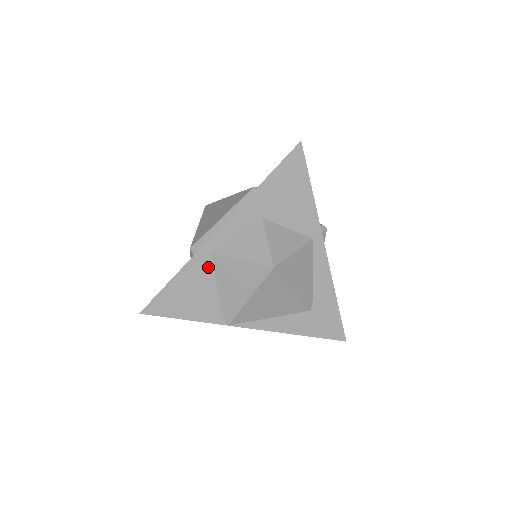
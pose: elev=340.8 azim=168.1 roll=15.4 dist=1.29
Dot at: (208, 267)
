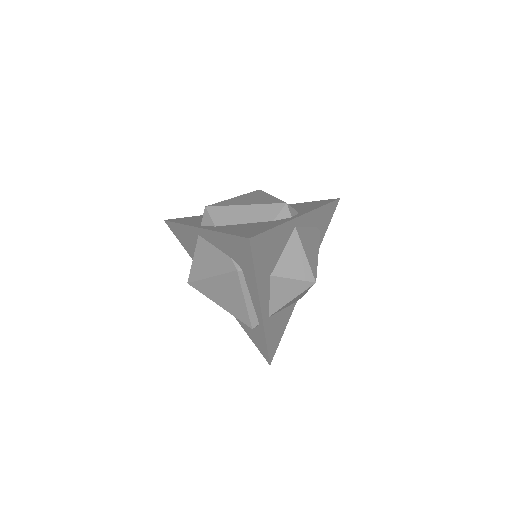
Dot at: (273, 319)
